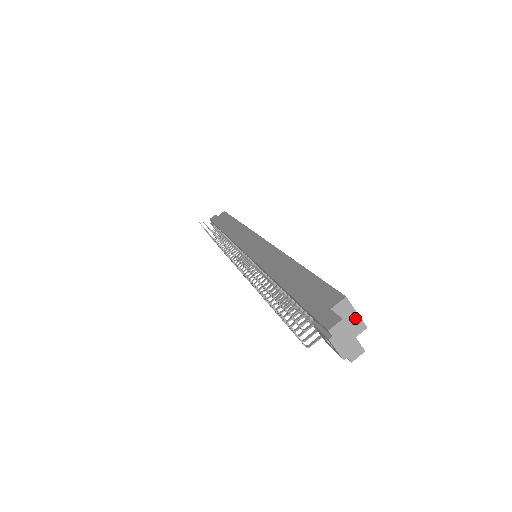
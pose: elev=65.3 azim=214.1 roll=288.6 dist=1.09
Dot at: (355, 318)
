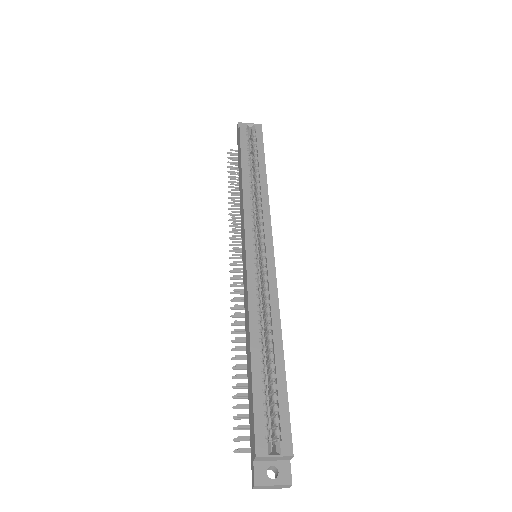
Dot at: (277, 457)
